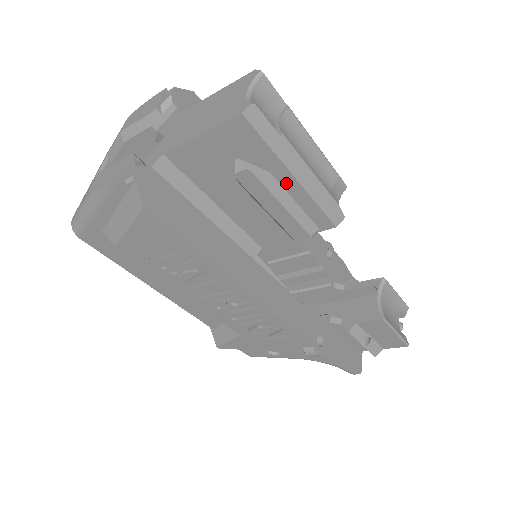
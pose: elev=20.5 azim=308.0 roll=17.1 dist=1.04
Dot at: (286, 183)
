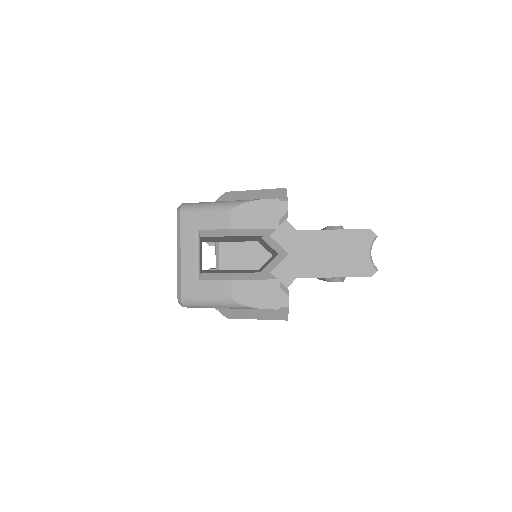
Dot at: occluded
